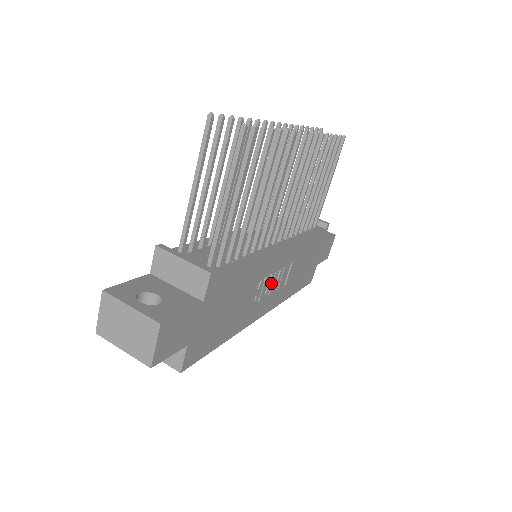
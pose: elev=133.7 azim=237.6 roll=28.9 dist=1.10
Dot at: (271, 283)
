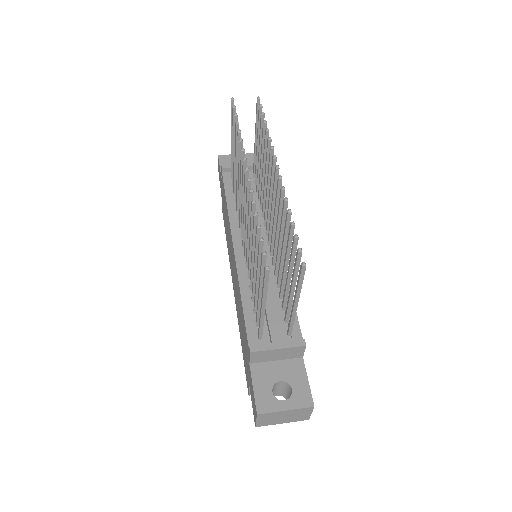
Dot at: occluded
